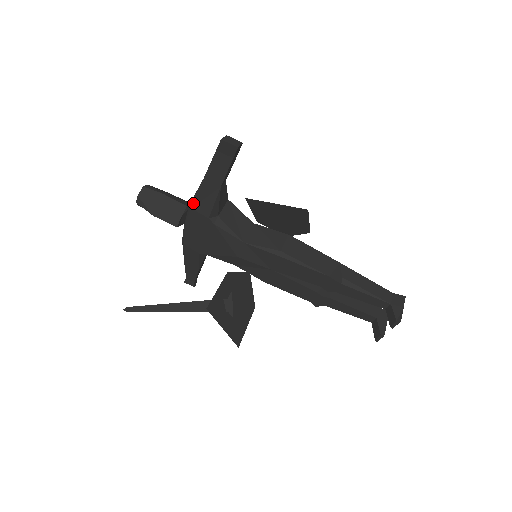
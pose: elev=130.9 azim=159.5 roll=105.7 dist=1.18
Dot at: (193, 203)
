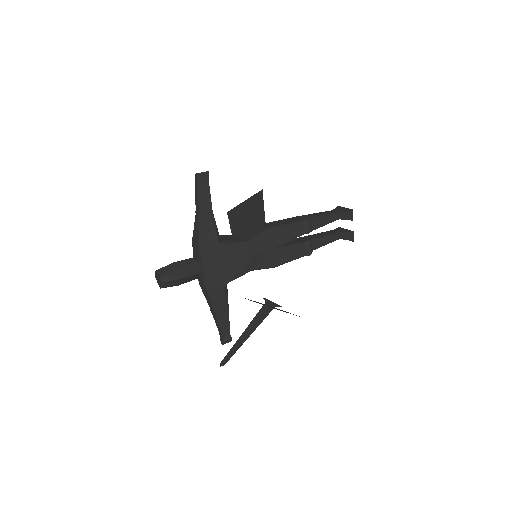
Dot at: (202, 240)
